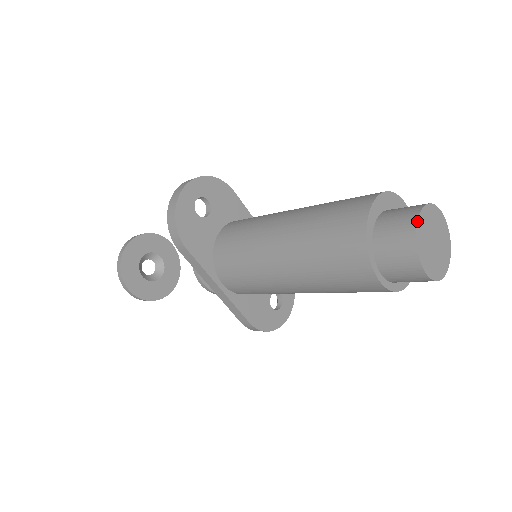
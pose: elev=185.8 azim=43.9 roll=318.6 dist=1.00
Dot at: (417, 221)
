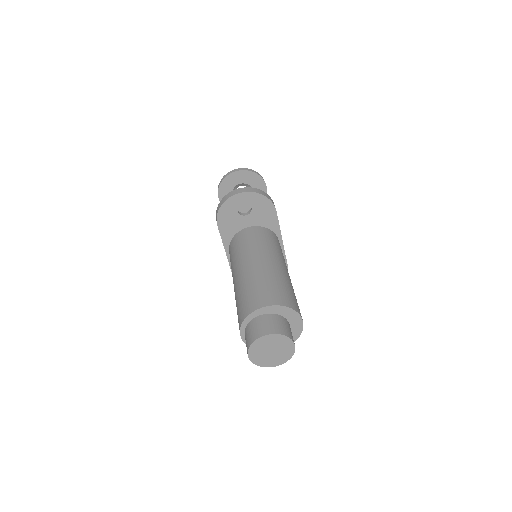
Dot at: (261, 337)
